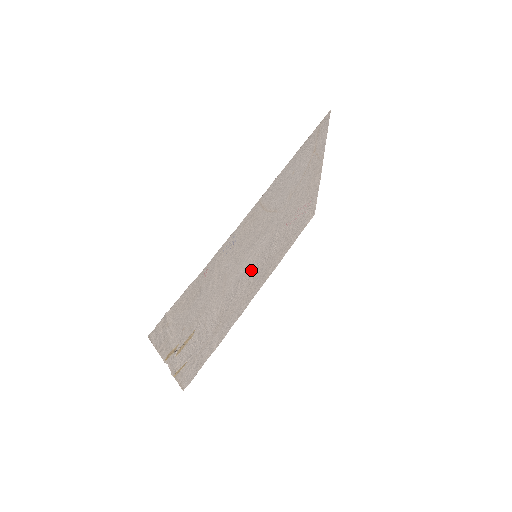
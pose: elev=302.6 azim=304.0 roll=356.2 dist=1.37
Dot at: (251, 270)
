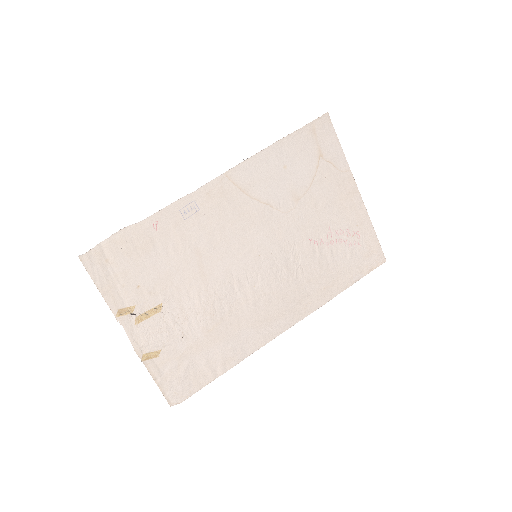
Dot at: (254, 274)
